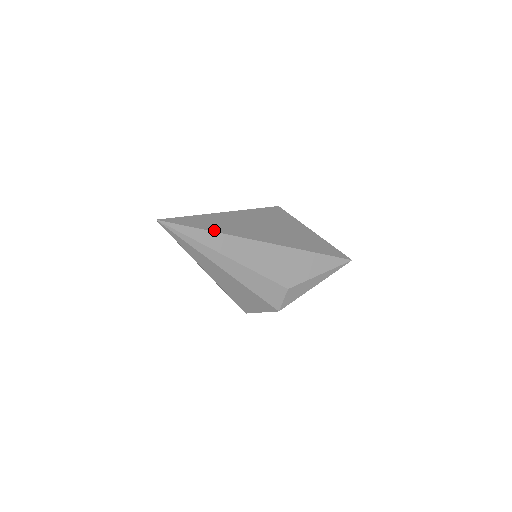
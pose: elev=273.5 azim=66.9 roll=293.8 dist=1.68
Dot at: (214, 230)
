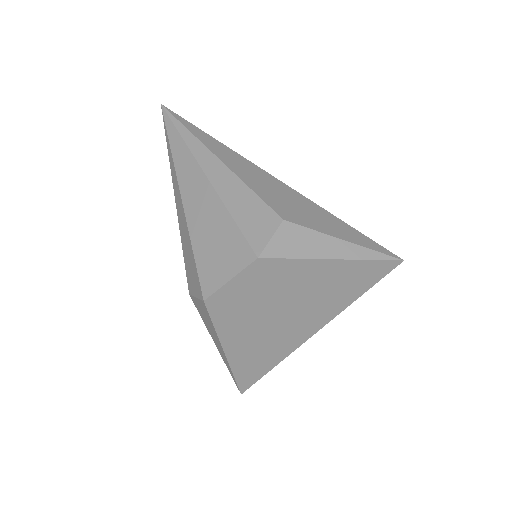
Dot at: (214, 140)
